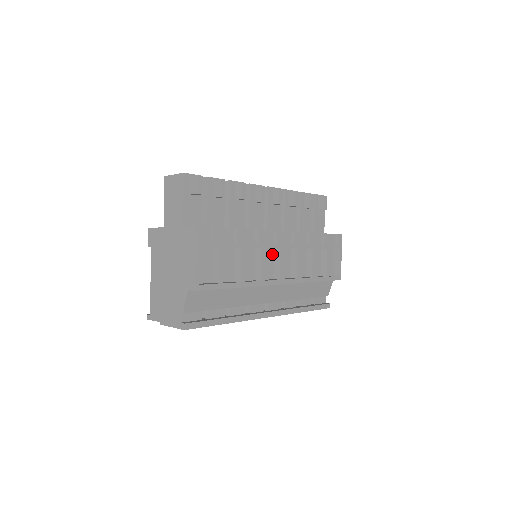
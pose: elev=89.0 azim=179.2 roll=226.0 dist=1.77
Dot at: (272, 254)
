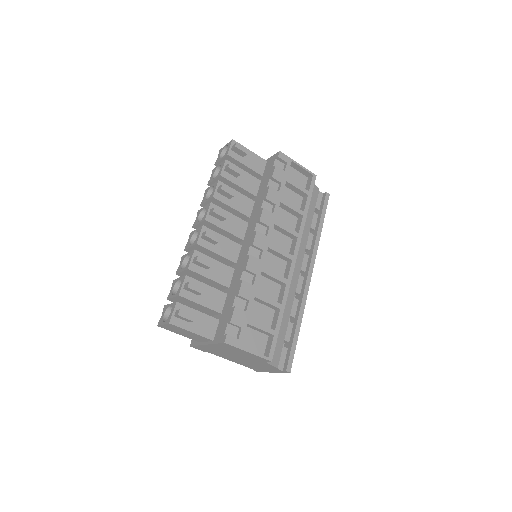
Dot at: (267, 254)
